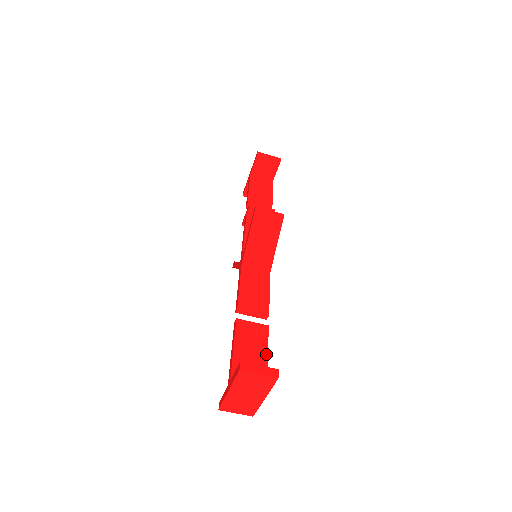
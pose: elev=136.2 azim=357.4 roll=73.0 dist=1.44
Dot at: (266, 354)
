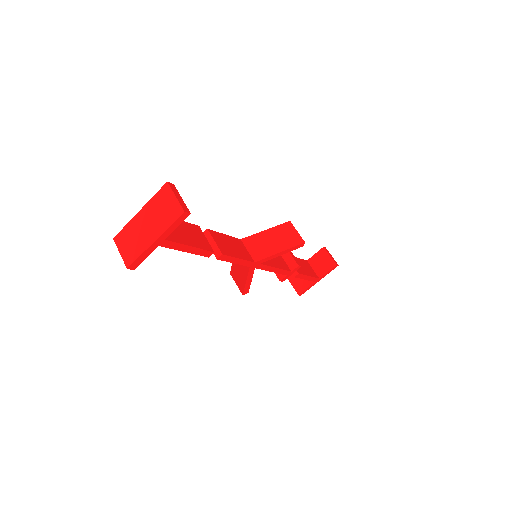
Dot at: (191, 245)
